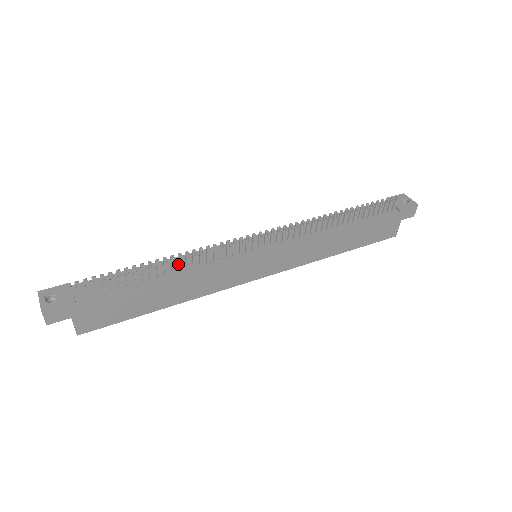
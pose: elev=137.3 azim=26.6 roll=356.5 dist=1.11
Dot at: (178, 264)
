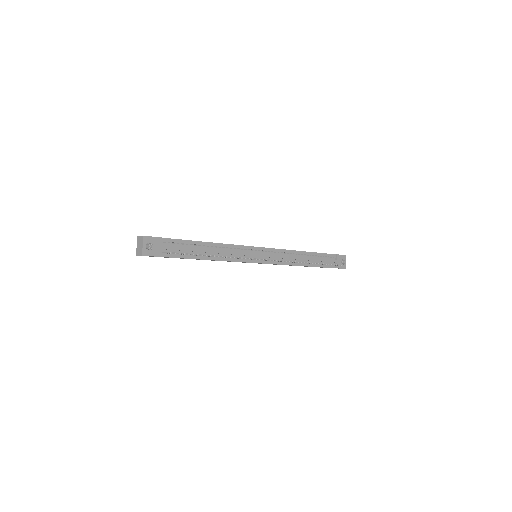
Dot at: occluded
